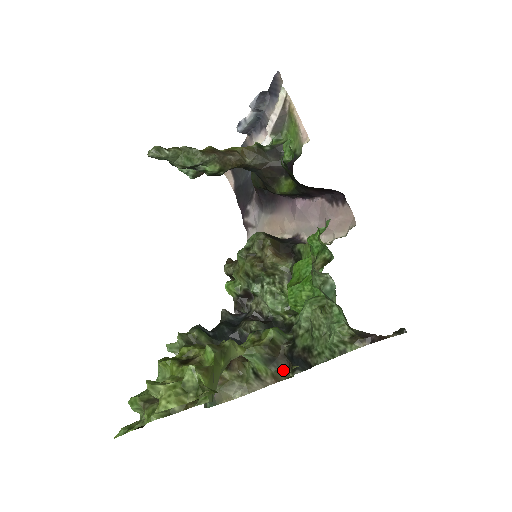
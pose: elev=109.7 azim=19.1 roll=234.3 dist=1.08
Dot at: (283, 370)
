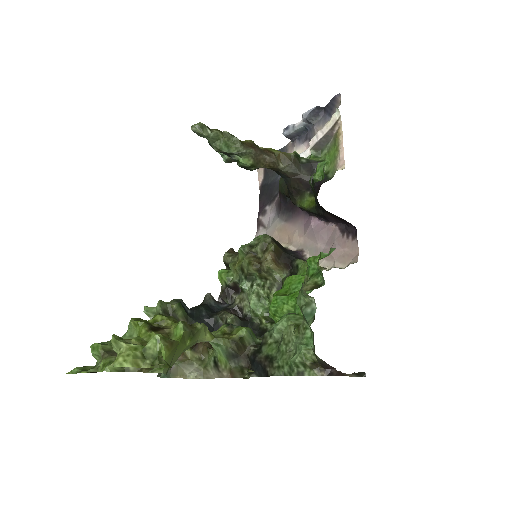
Dot at: (241, 369)
